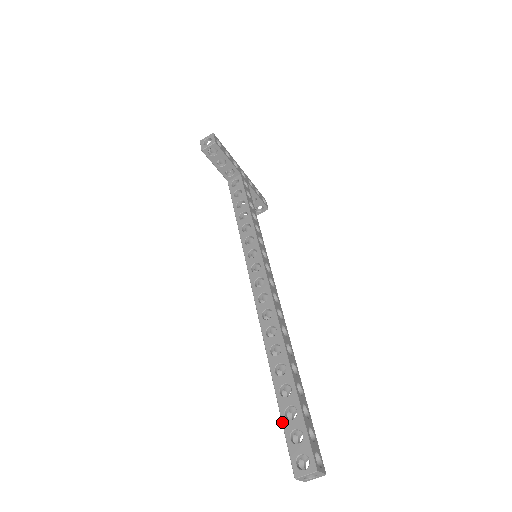
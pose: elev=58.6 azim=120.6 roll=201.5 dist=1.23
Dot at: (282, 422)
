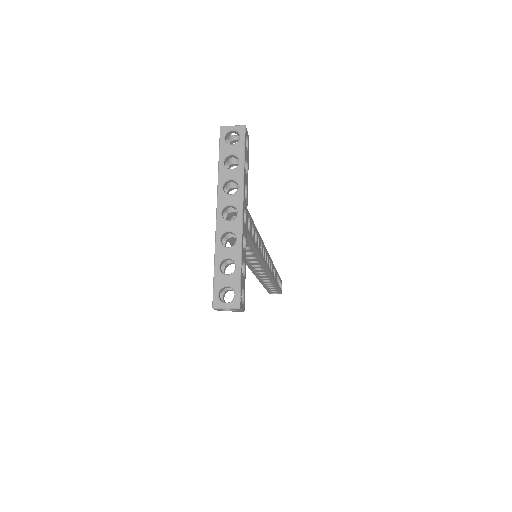
Dot at: occluded
